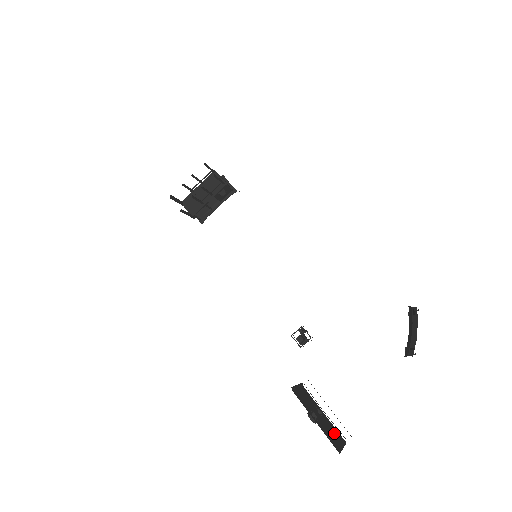
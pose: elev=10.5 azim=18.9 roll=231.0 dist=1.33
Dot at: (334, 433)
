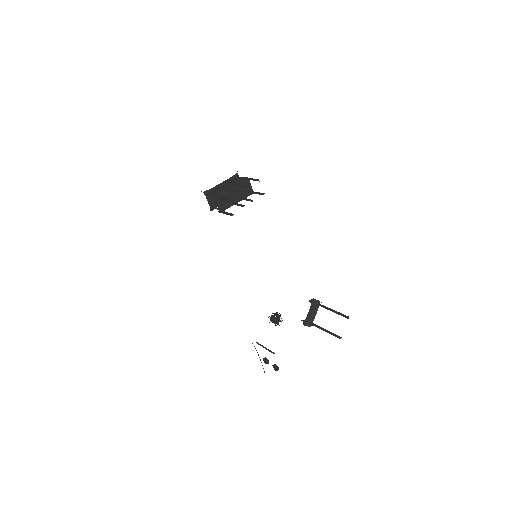
Dot at: occluded
